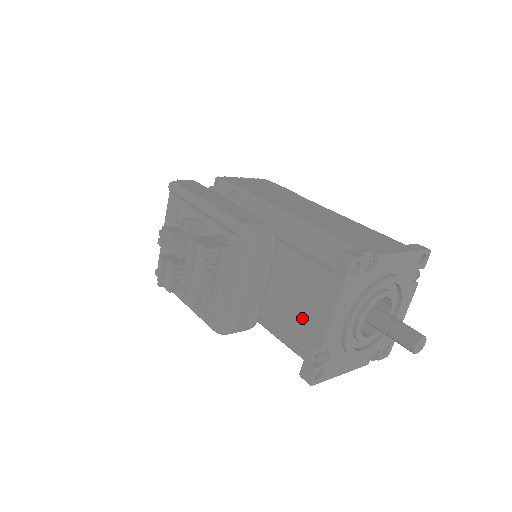
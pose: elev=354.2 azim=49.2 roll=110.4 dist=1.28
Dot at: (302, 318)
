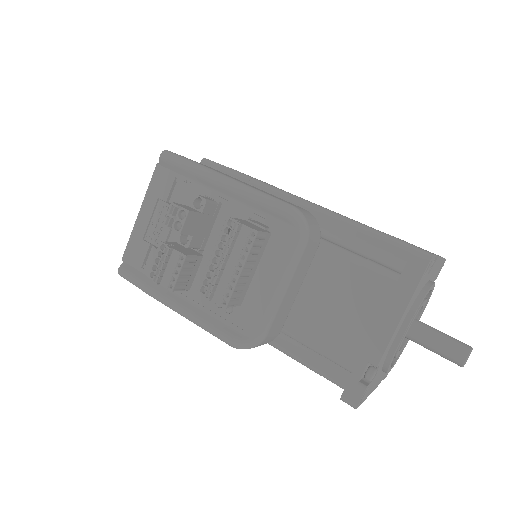
Dot at: (351, 327)
